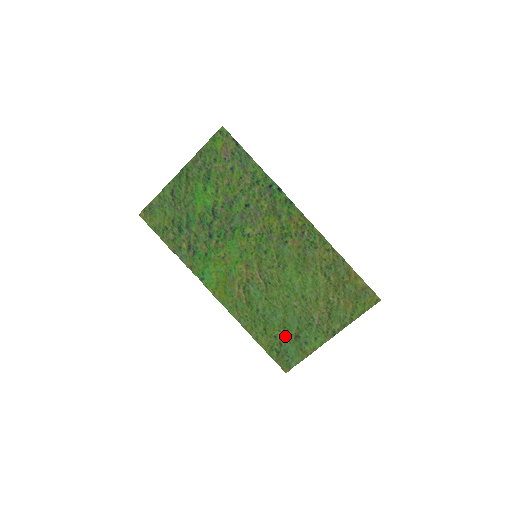
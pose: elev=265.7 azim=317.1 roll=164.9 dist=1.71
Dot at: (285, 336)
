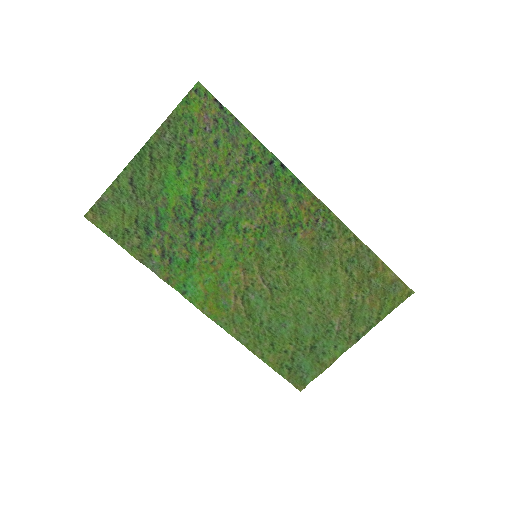
Dot at: (298, 349)
